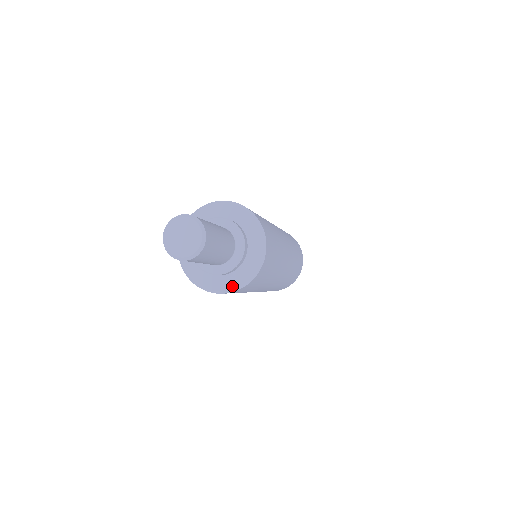
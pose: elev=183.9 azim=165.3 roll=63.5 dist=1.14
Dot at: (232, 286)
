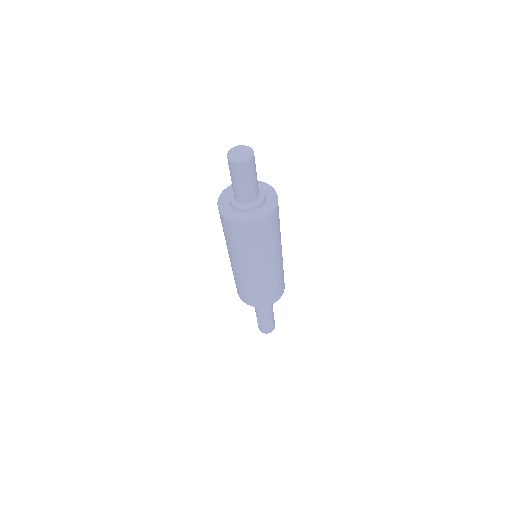
Dot at: (260, 216)
